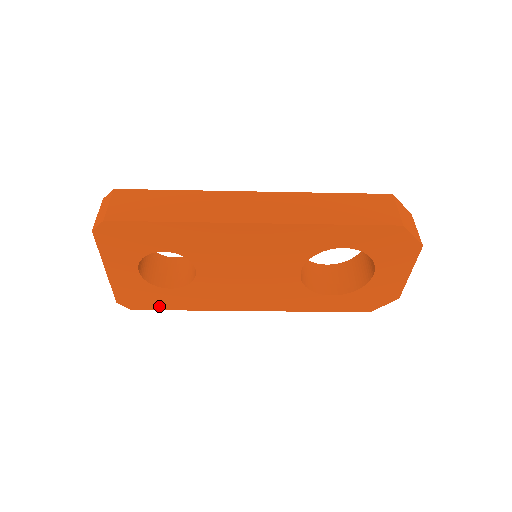
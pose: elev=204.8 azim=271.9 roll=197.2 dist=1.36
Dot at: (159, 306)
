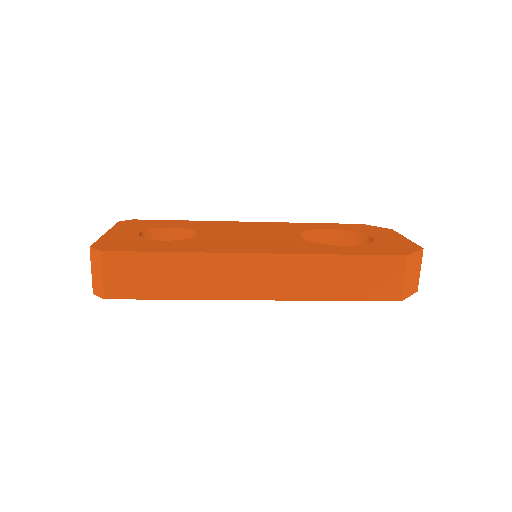
Dot at: occluded
